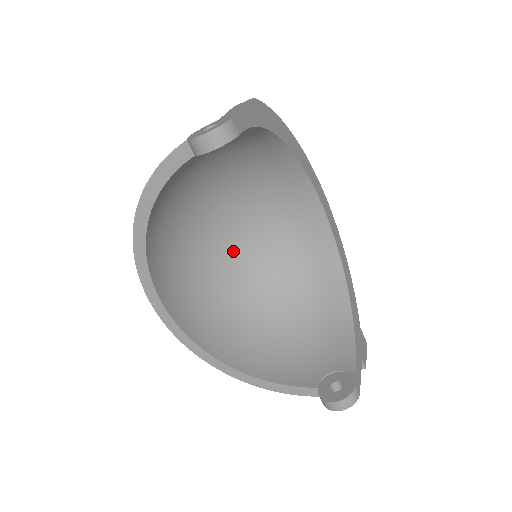
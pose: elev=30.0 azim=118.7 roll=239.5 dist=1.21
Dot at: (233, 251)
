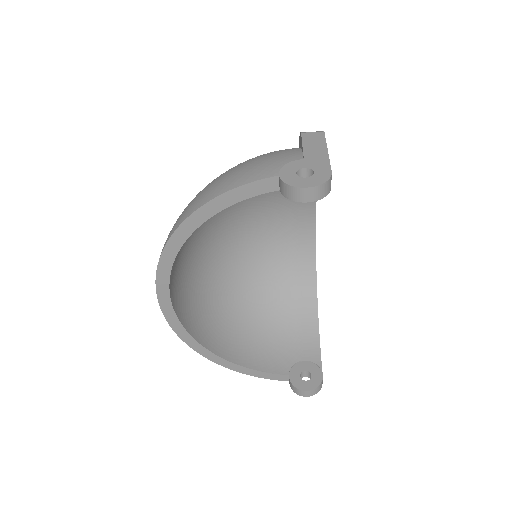
Dot at: (224, 241)
